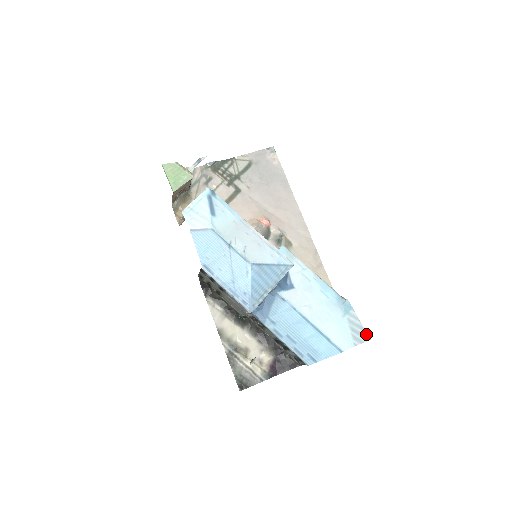
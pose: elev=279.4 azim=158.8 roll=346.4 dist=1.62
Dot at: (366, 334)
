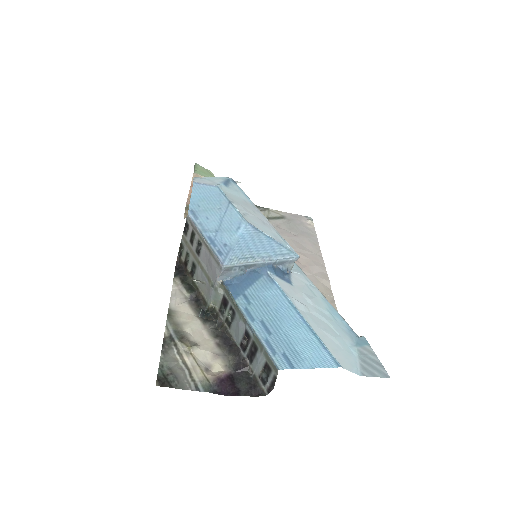
Dot at: (384, 371)
